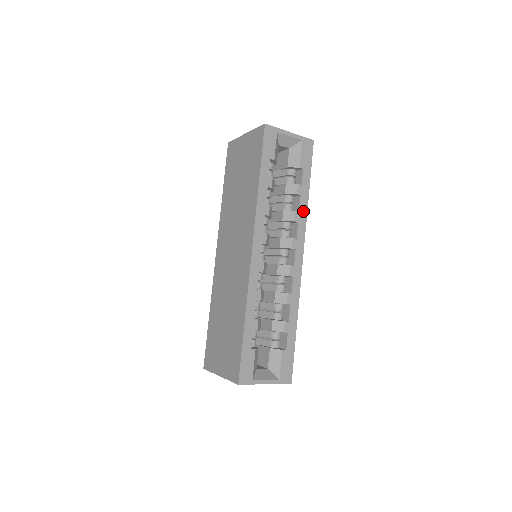
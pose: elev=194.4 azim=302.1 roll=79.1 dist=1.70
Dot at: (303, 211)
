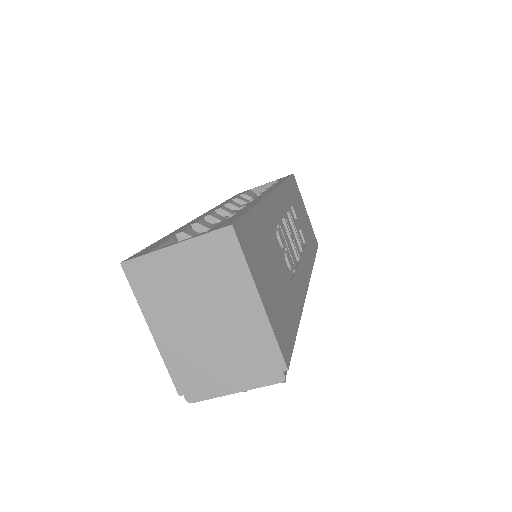
Dot at: occluded
